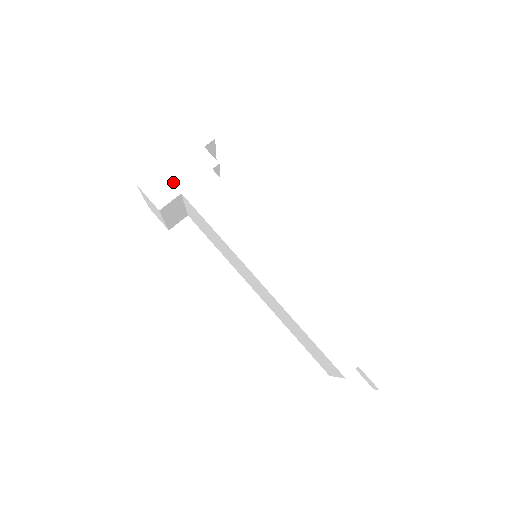
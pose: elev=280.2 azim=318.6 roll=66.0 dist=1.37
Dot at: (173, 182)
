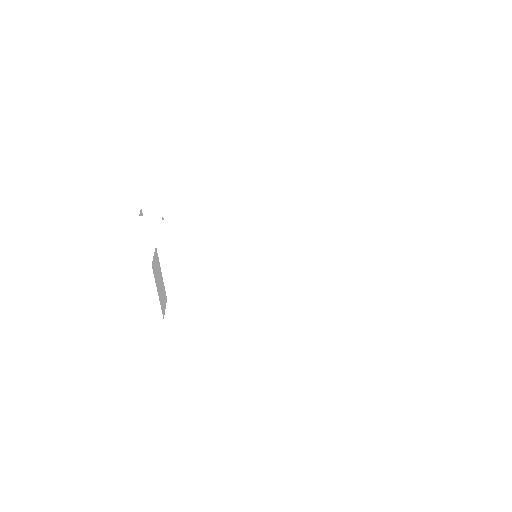
Dot at: (140, 245)
